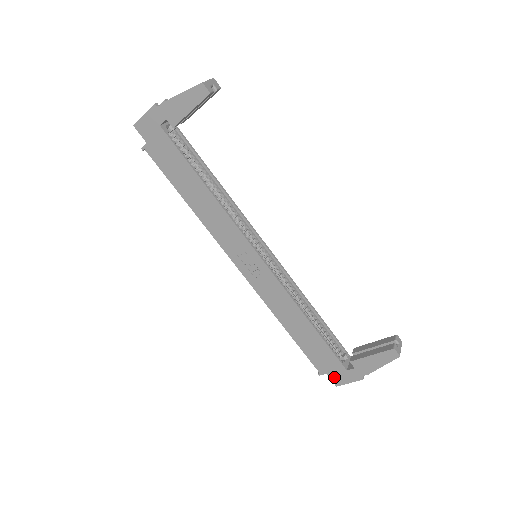
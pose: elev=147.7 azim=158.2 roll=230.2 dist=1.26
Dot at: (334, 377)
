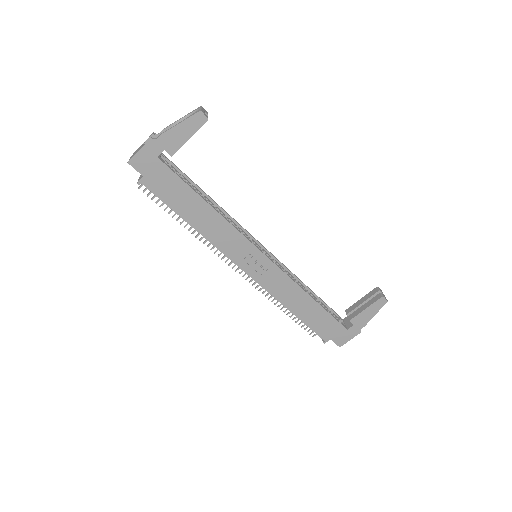
Dot at: (337, 340)
